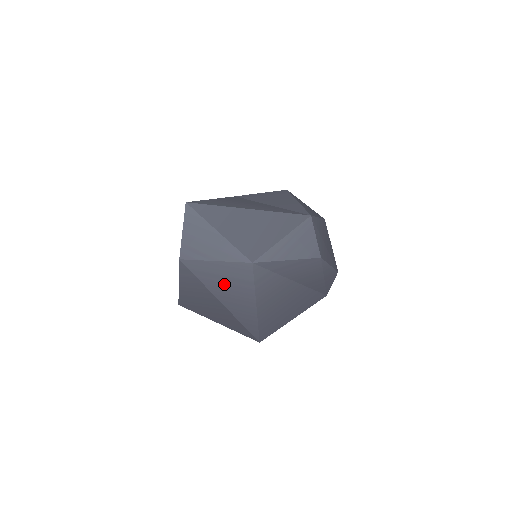
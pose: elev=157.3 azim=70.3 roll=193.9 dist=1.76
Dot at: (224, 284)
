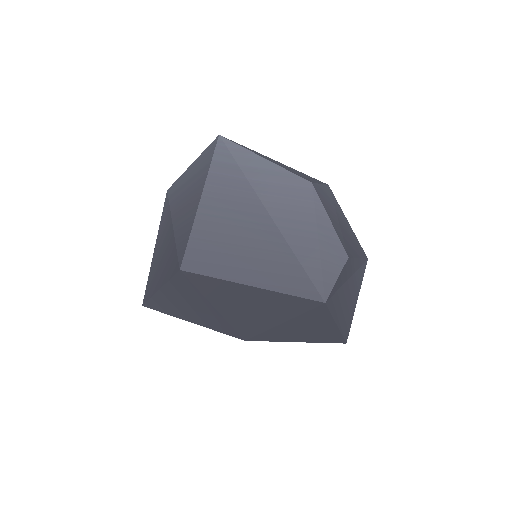
Dot at: (186, 191)
